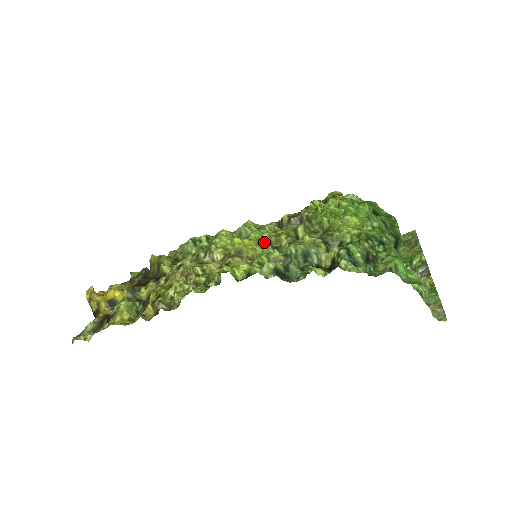
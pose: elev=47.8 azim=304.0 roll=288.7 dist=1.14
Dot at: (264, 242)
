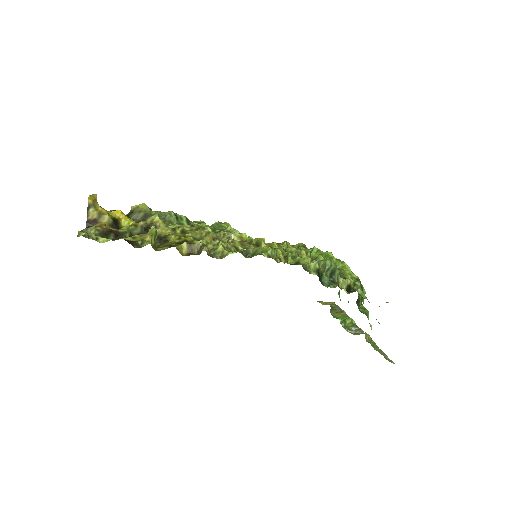
Dot at: occluded
